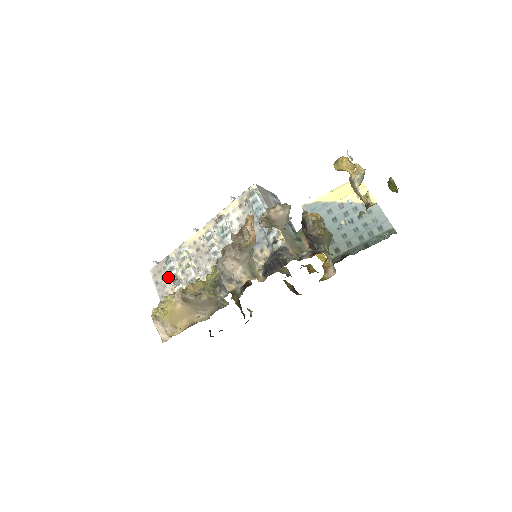
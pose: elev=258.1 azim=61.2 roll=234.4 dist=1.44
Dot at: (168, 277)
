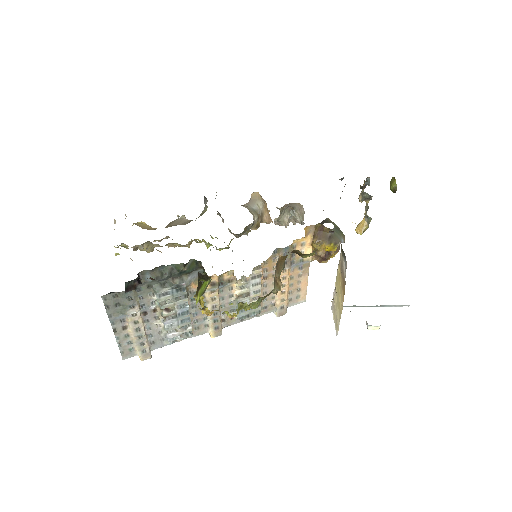
Dot at: occluded
